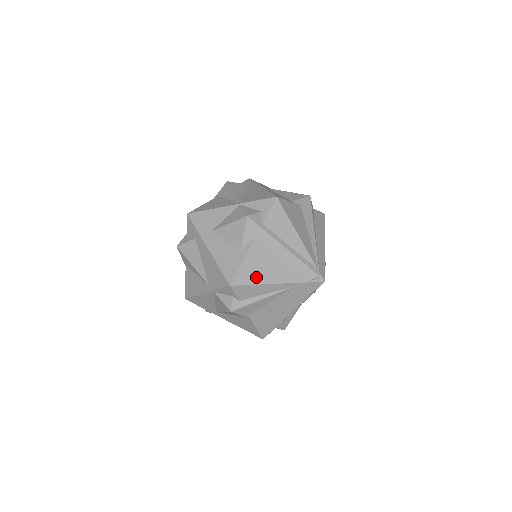
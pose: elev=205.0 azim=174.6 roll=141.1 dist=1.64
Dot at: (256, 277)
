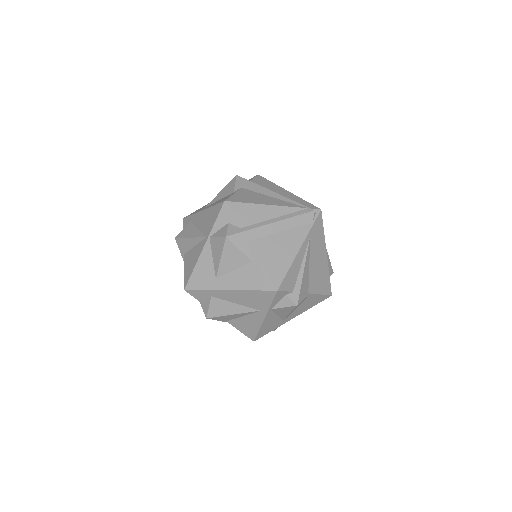
Dot at: (283, 264)
